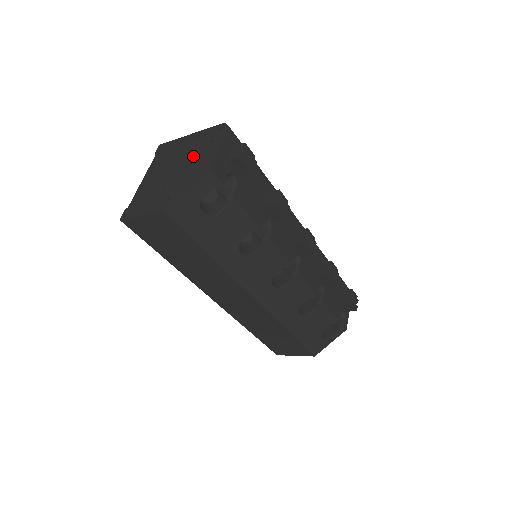
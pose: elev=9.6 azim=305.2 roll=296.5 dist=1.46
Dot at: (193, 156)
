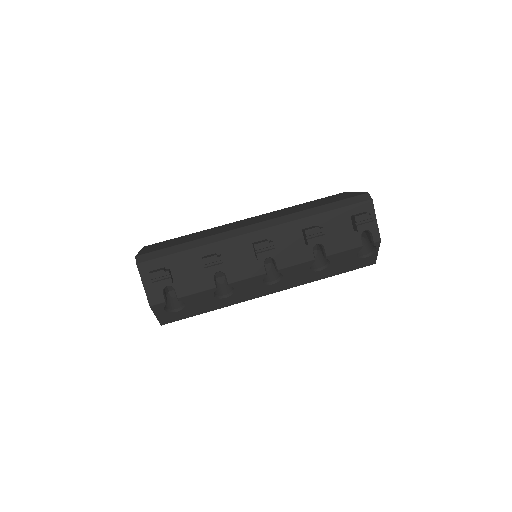
Dot at: occluded
